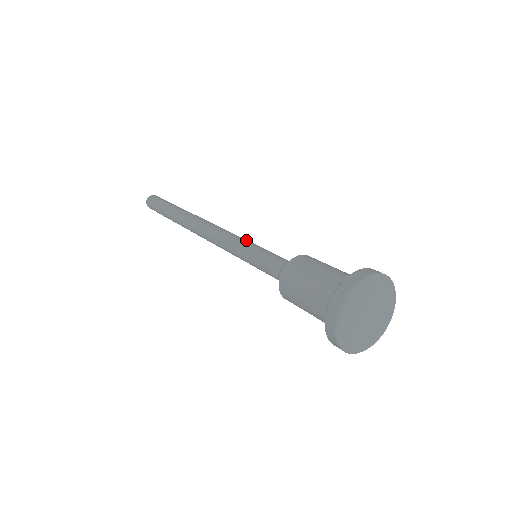
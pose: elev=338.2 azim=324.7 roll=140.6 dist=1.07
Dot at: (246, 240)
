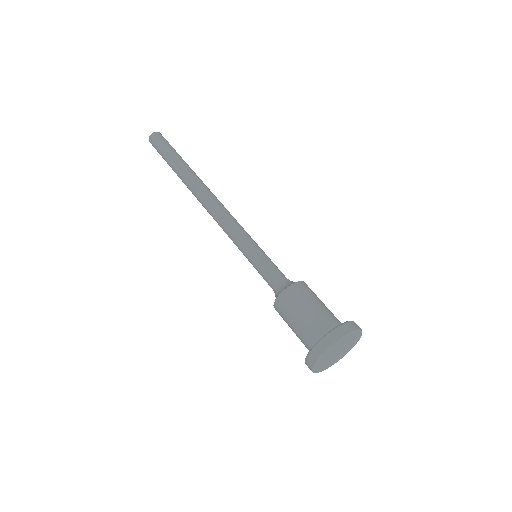
Dot at: (248, 238)
